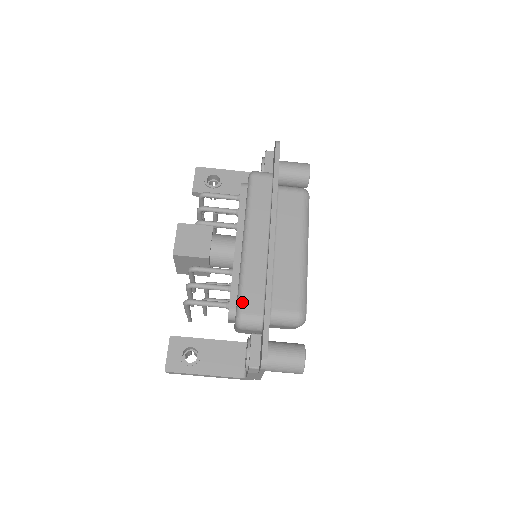
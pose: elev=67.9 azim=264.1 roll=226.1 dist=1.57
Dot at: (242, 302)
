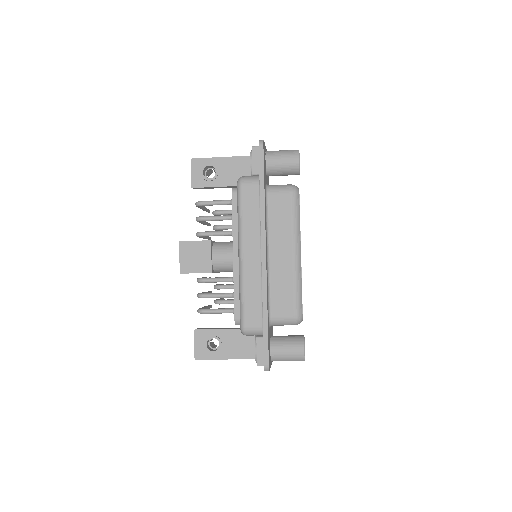
Dot at: (243, 316)
